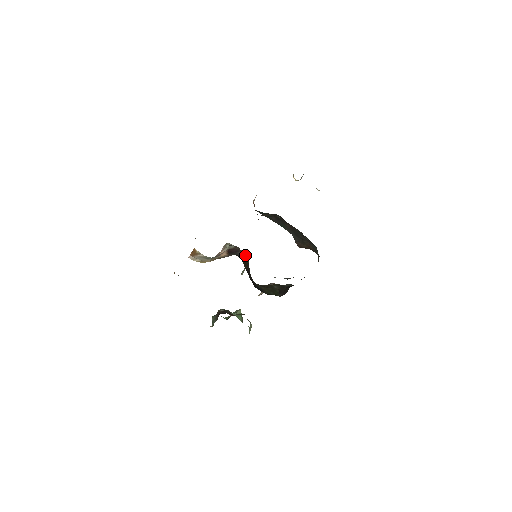
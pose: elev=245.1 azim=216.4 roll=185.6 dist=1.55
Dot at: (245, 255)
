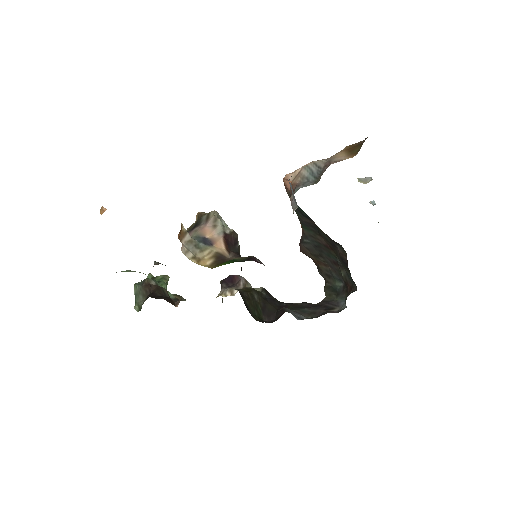
Dot at: (239, 246)
